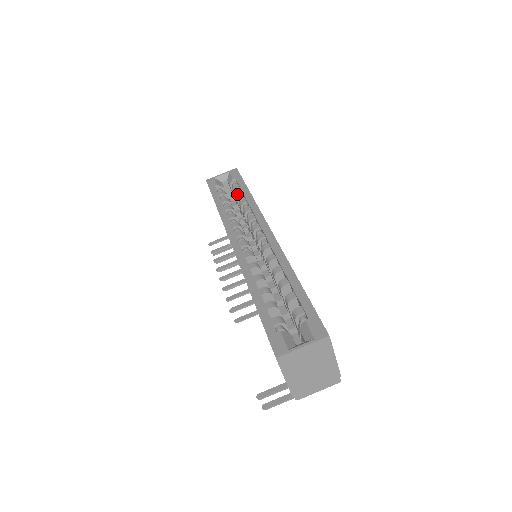
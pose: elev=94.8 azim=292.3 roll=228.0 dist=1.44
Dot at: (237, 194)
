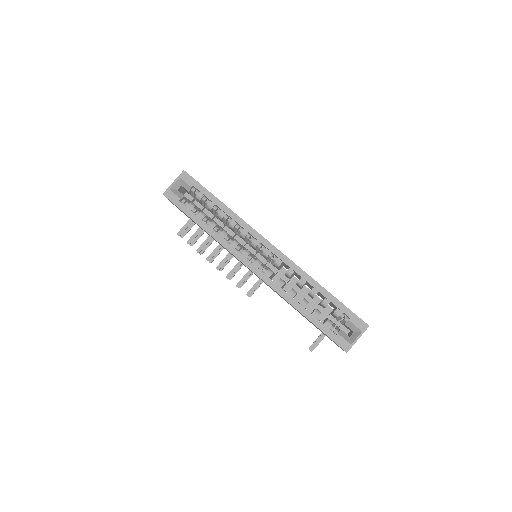
Dot at: (209, 206)
